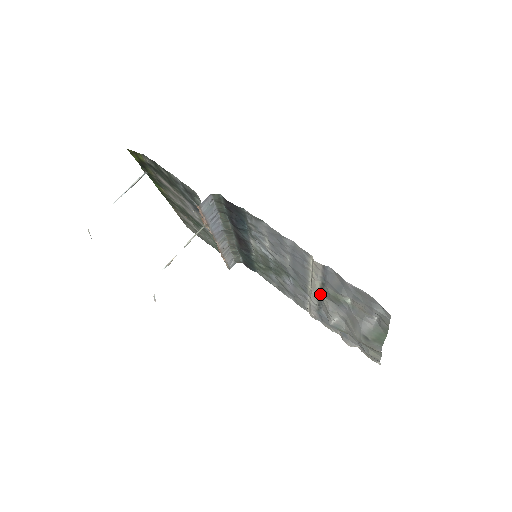
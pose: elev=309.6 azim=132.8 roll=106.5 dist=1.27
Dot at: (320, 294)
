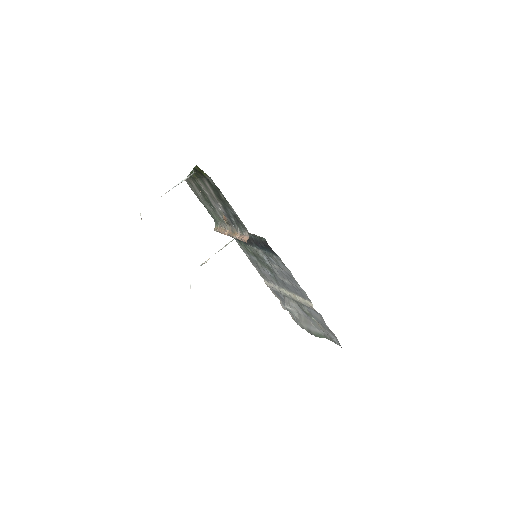
Dot at: (293, 299)
